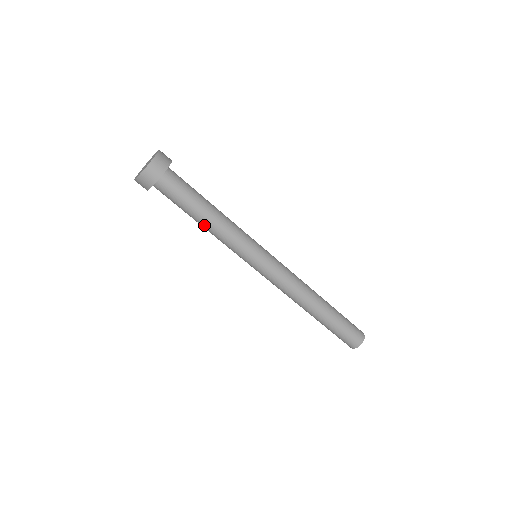
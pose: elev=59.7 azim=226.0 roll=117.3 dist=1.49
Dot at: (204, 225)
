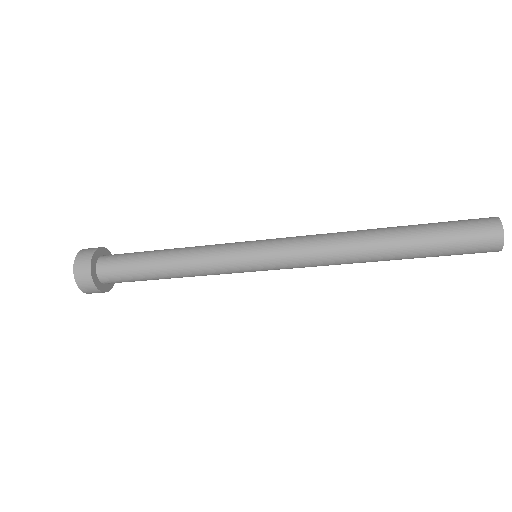
Dot at: occluded
